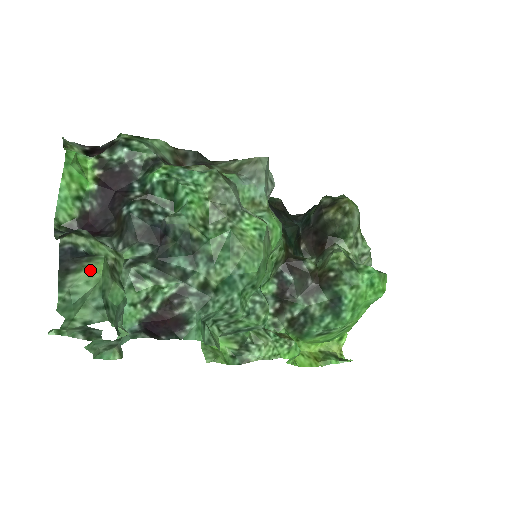
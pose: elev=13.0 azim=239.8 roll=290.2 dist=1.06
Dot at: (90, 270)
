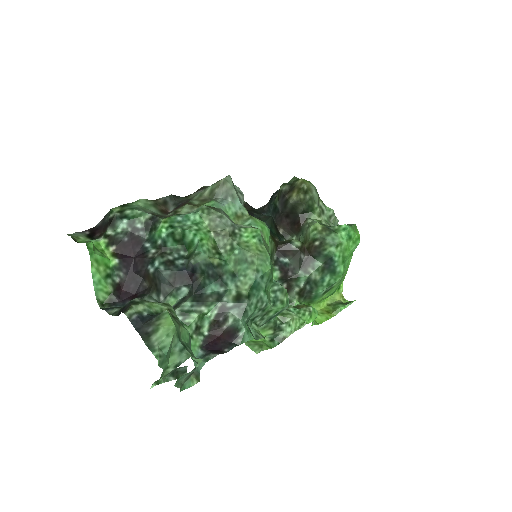
Dot at: (165, 326)
